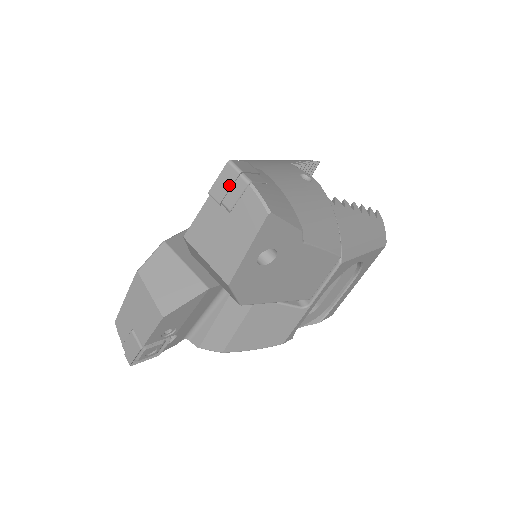
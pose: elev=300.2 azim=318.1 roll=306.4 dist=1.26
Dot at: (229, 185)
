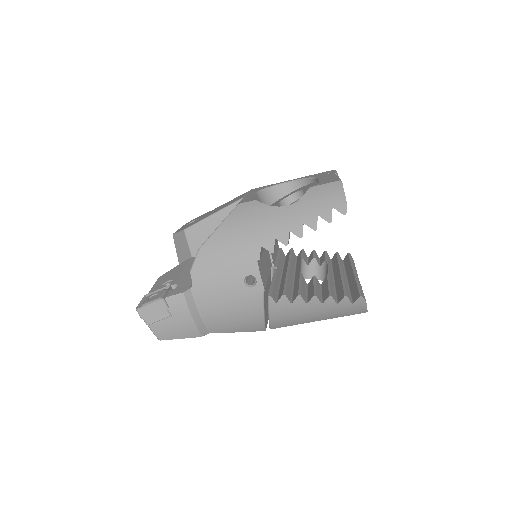
Dot at: occluded
